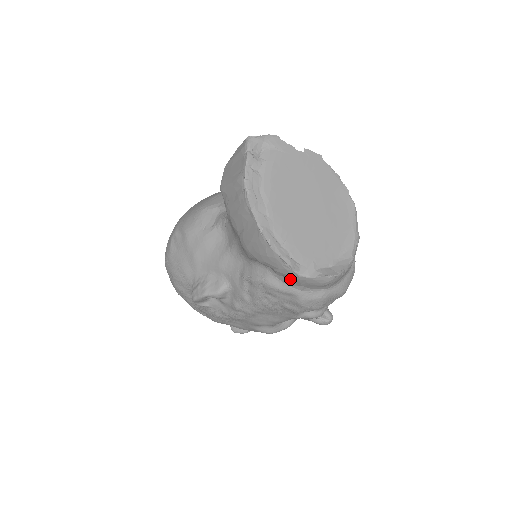
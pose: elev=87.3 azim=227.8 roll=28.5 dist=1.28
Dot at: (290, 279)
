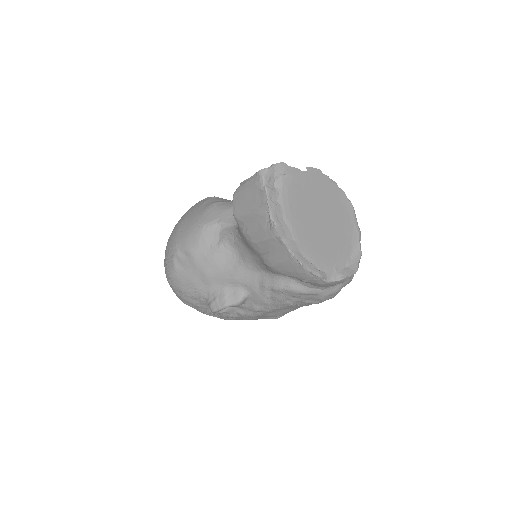
Dot at: (316, 285)
